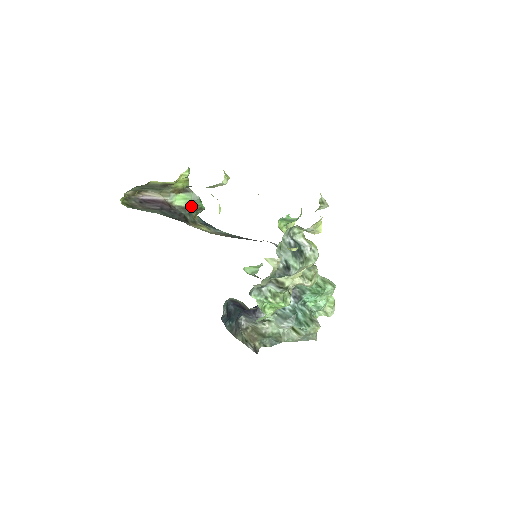
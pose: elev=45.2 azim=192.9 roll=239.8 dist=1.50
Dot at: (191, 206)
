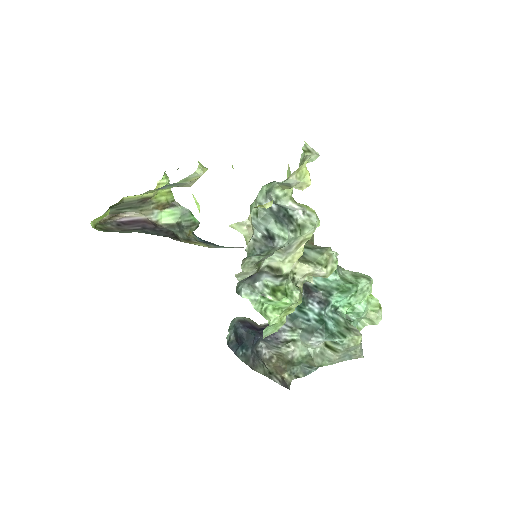
Dot at: (182, 222)
